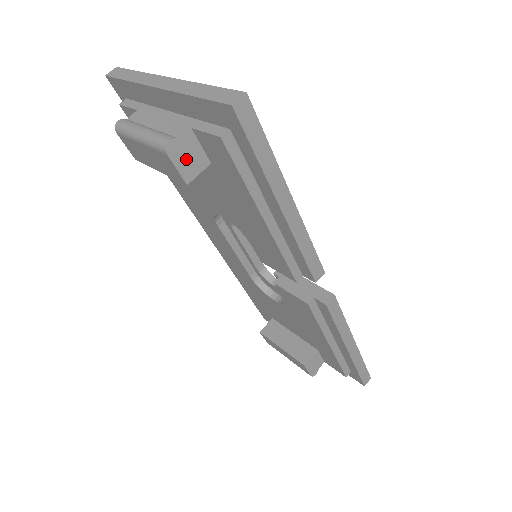
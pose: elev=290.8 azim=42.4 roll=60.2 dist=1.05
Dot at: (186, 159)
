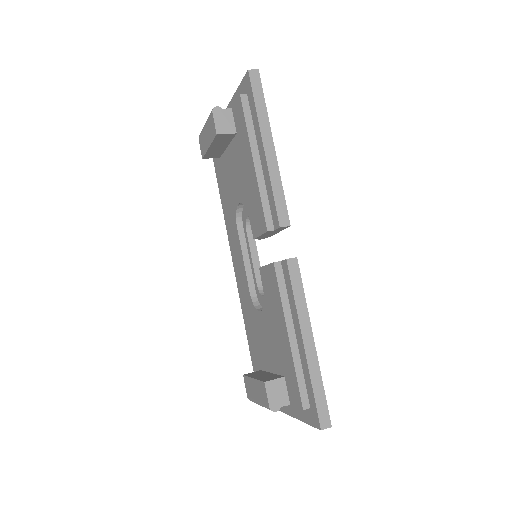
Dot at: (222, 121)
